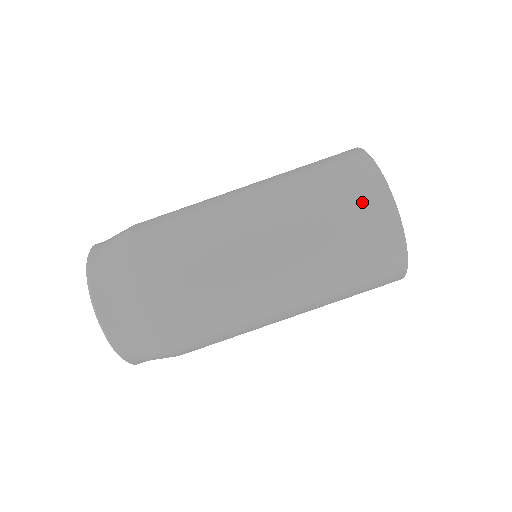
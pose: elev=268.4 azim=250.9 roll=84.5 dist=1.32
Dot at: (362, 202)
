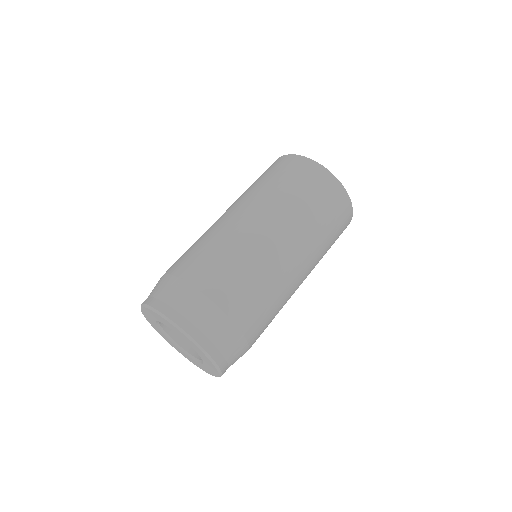
Dot at: (313, 179)
